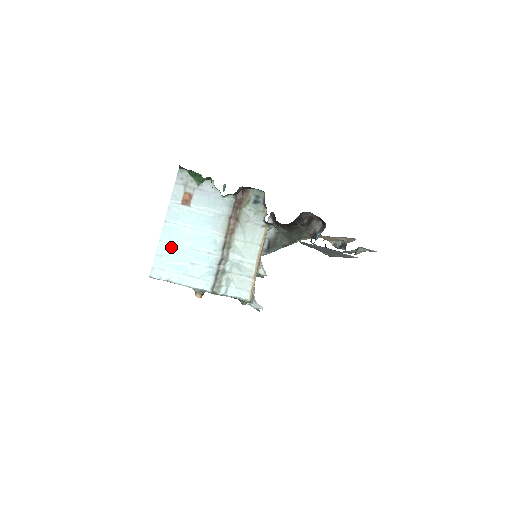
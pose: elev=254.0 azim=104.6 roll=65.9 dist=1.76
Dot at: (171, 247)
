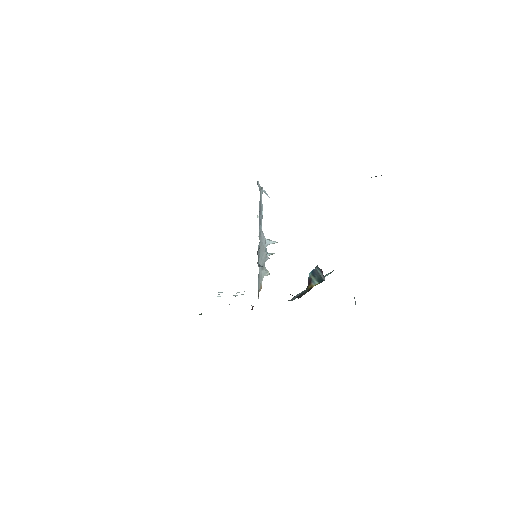
Dot at: occluded
